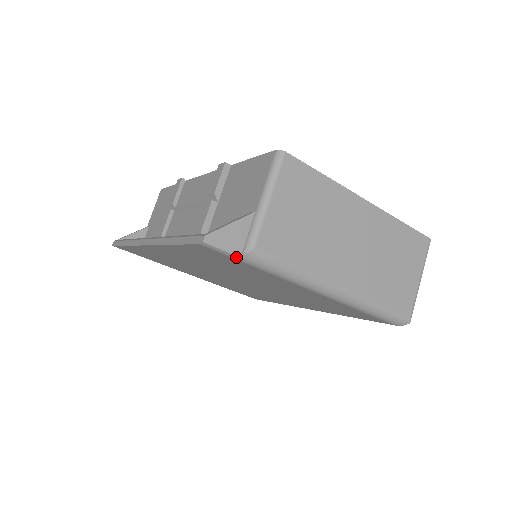
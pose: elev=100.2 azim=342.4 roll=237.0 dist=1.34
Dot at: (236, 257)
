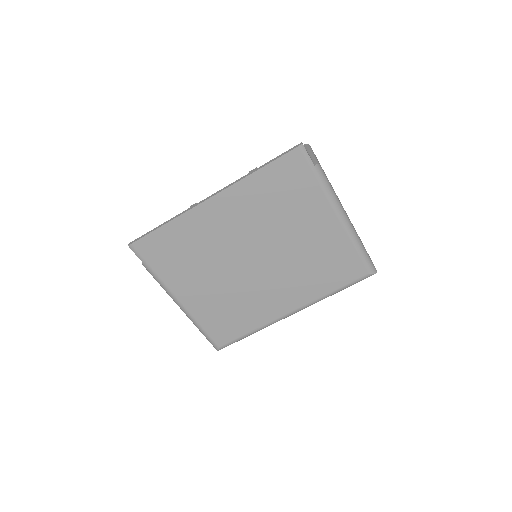
Dot at: (312, 165)
